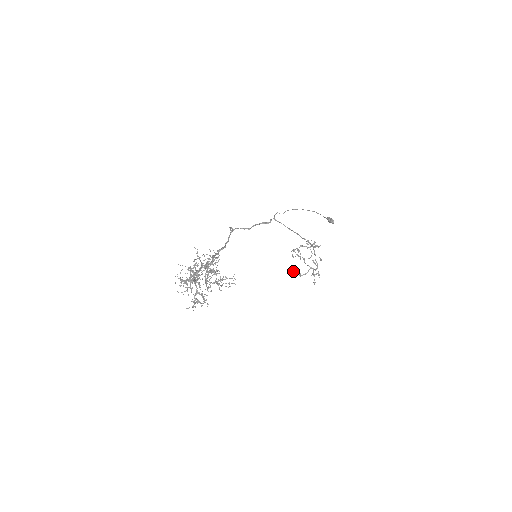
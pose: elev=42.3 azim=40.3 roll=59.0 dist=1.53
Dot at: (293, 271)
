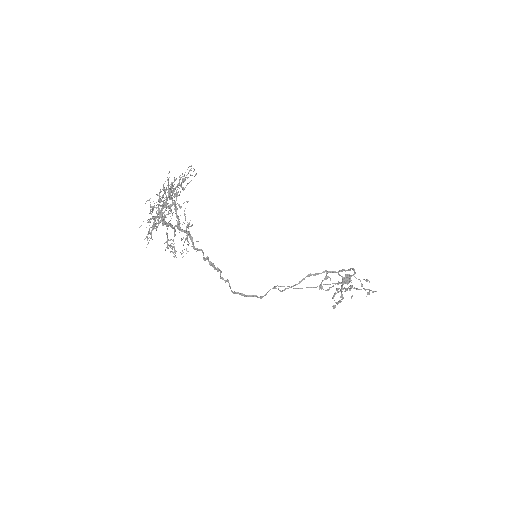
Dot at: (340, 300)
